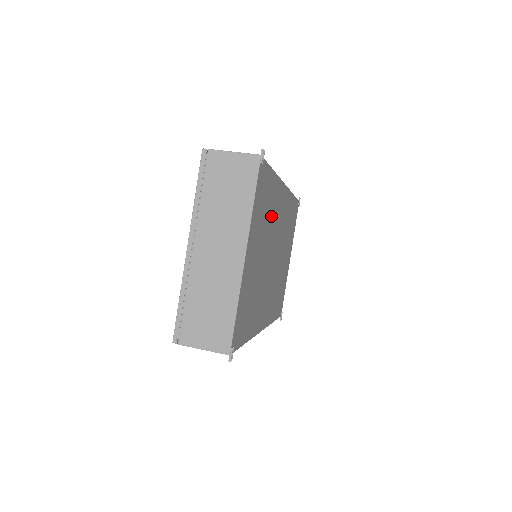
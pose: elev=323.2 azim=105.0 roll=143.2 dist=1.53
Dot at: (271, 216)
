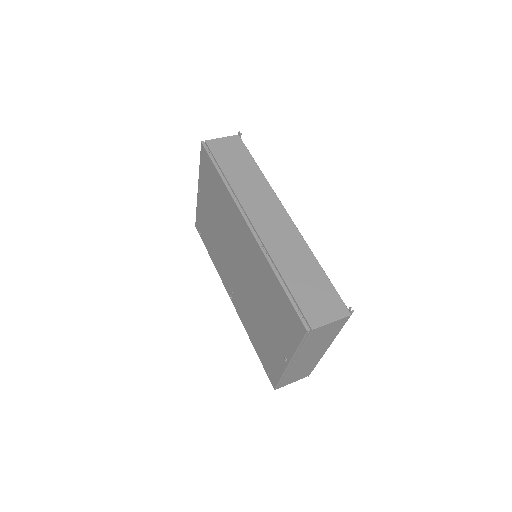
Dot at: occluded
